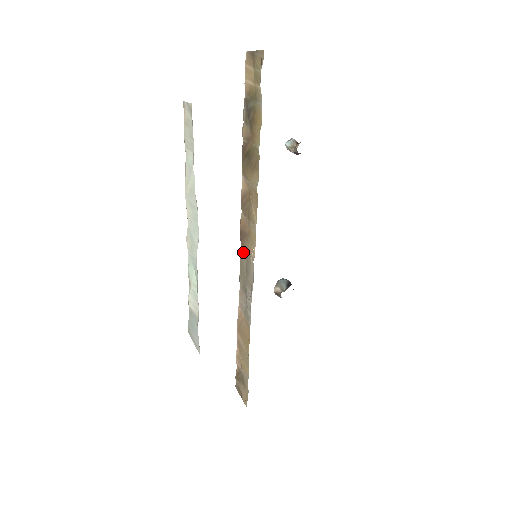
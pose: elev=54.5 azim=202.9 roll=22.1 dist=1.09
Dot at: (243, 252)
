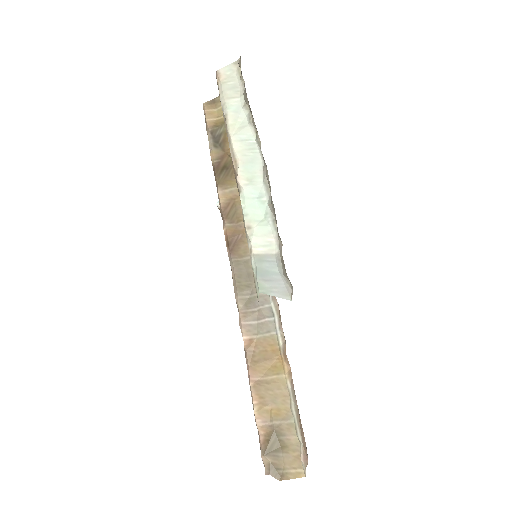
Dot at: (237, 261)
